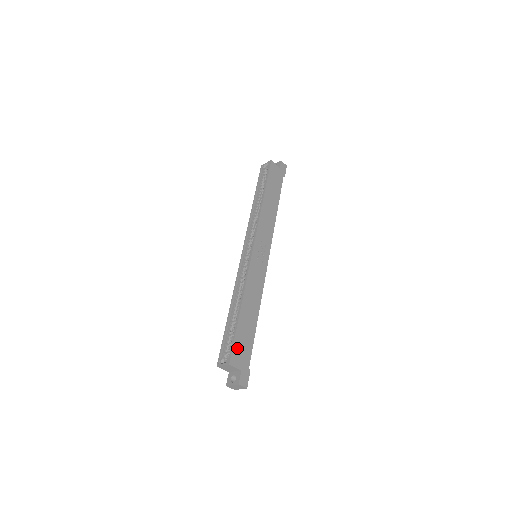
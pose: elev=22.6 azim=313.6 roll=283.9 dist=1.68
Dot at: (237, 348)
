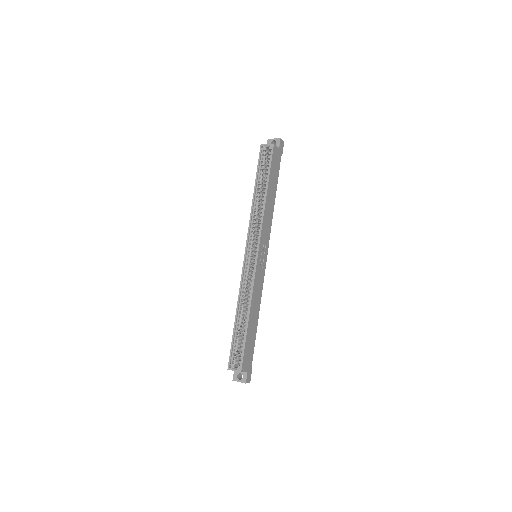
Dot at: (246, 355)
